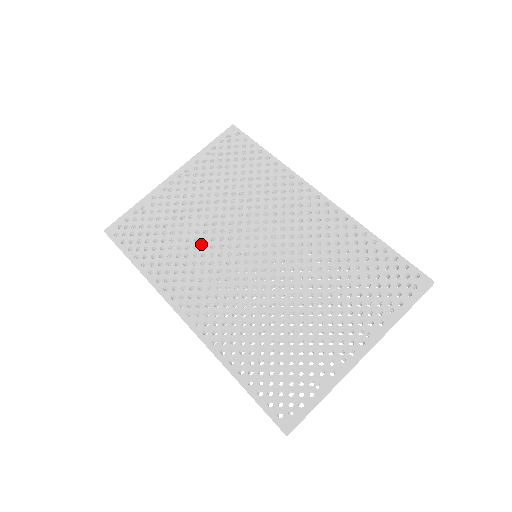
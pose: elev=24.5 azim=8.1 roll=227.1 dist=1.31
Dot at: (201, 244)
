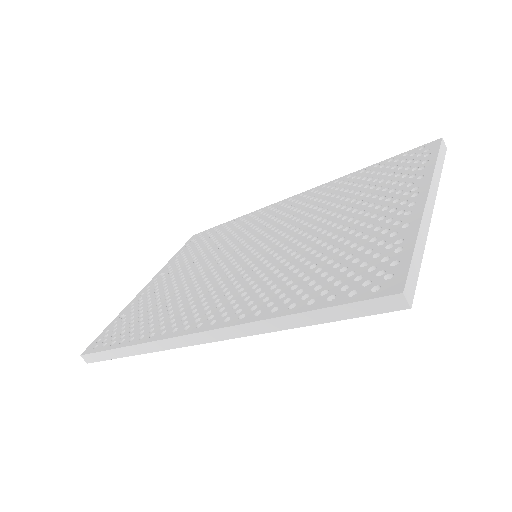
Dot at: (192, 287)
